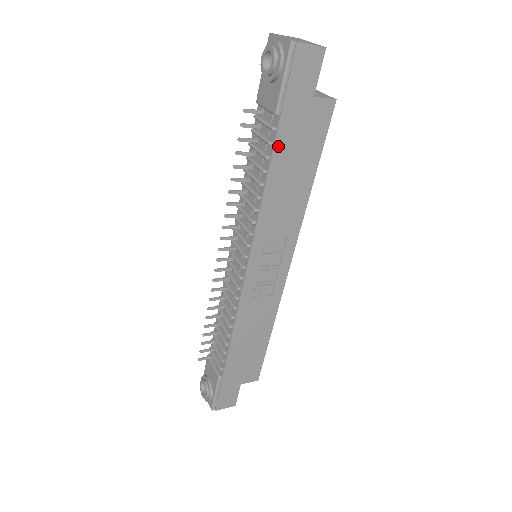
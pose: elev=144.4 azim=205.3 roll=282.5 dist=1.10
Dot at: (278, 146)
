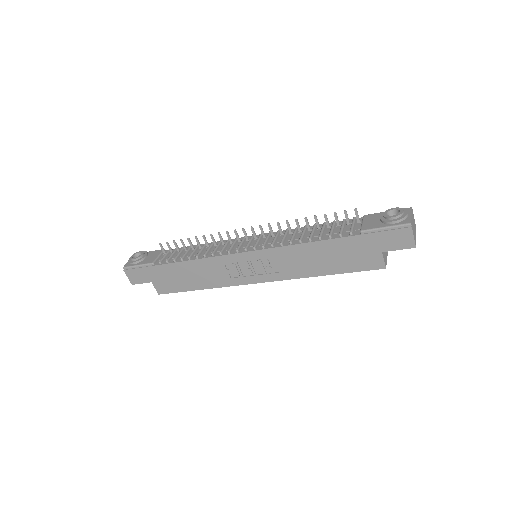
Dot at: (341, 241)
